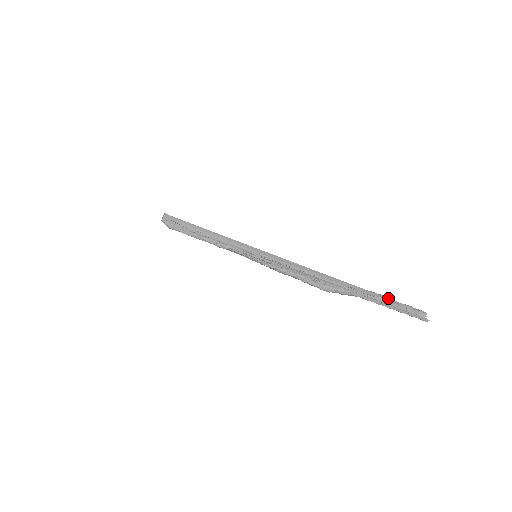
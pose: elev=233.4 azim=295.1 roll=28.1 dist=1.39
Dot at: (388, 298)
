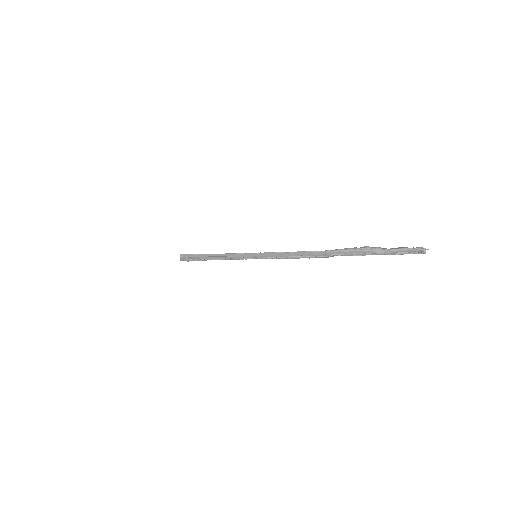
Dot at: (380, 251)
